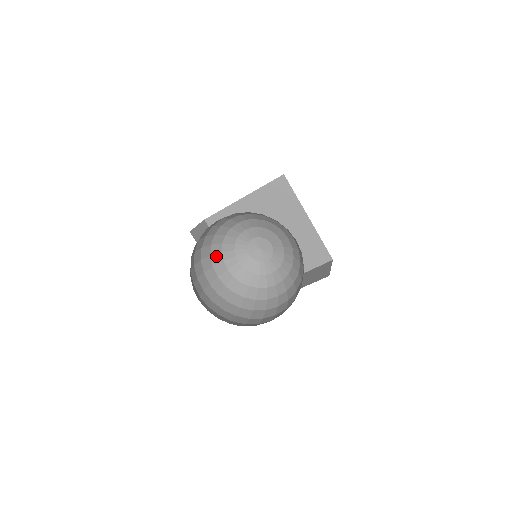
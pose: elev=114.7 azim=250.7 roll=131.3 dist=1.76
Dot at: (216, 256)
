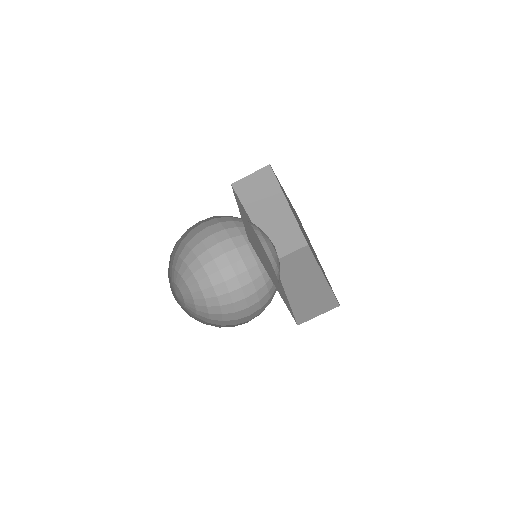
Dot at: (240, 222)
